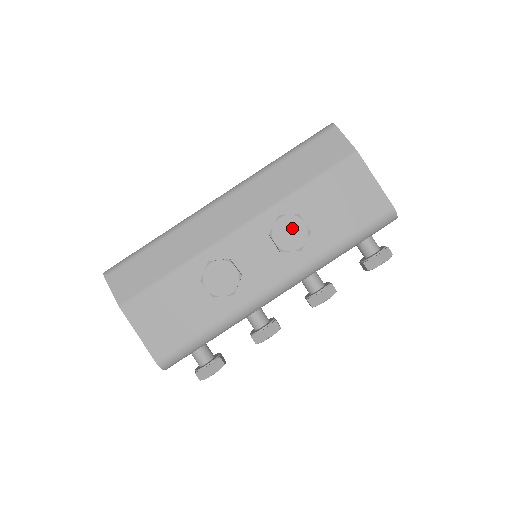
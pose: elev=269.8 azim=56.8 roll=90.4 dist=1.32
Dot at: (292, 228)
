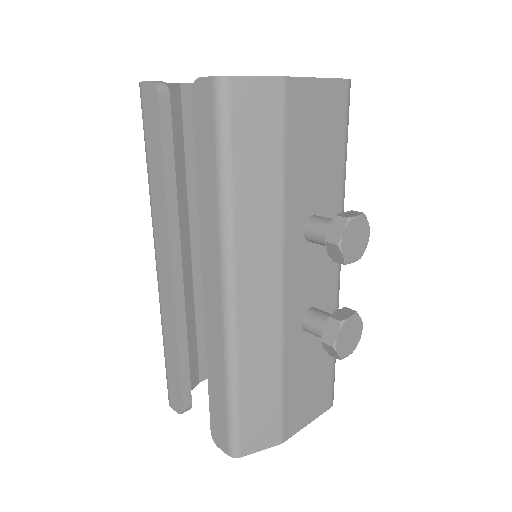
Dot at: (354, 235)
